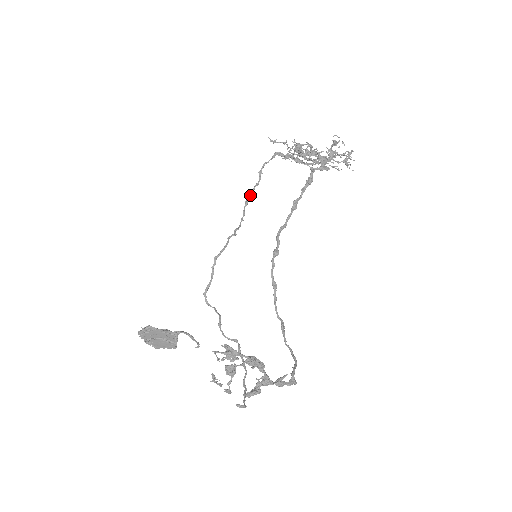
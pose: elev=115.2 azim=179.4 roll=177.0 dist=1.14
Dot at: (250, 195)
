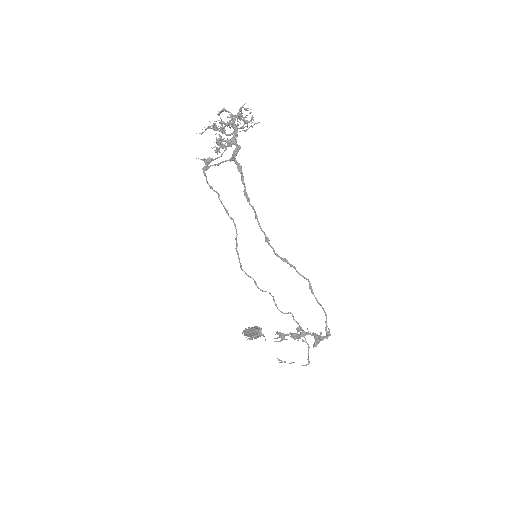
Dot at: (223, 206)
